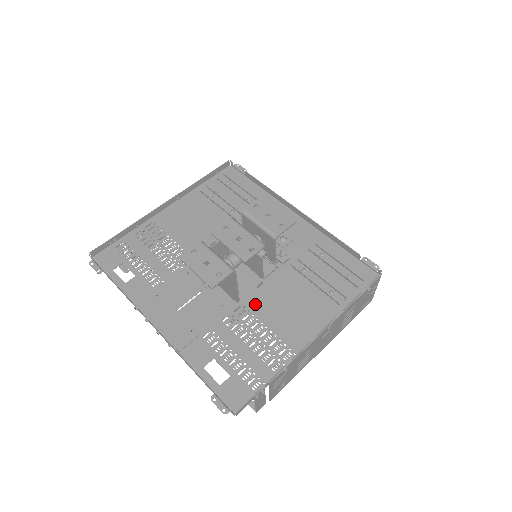
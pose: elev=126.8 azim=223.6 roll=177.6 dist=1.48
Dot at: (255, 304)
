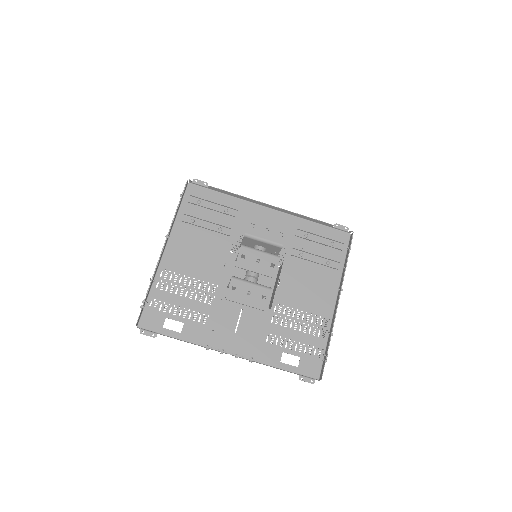
Dot at: (285, 298)
